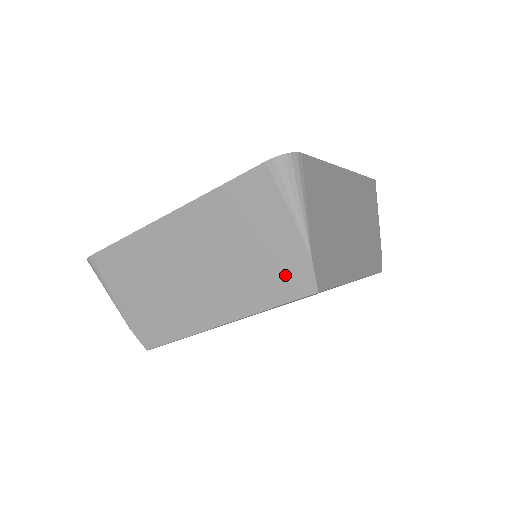
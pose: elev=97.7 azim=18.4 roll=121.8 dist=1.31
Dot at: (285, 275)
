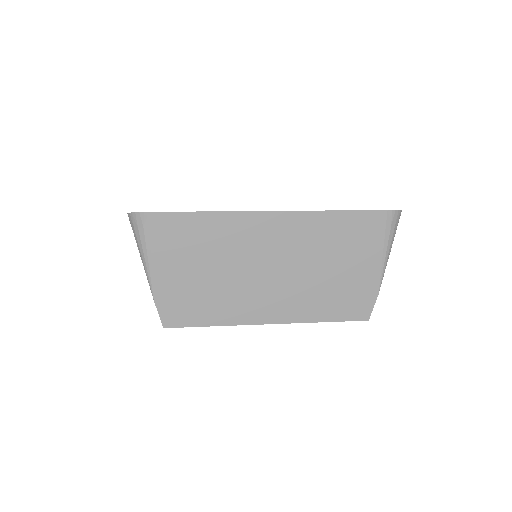
Dot at: occluded
